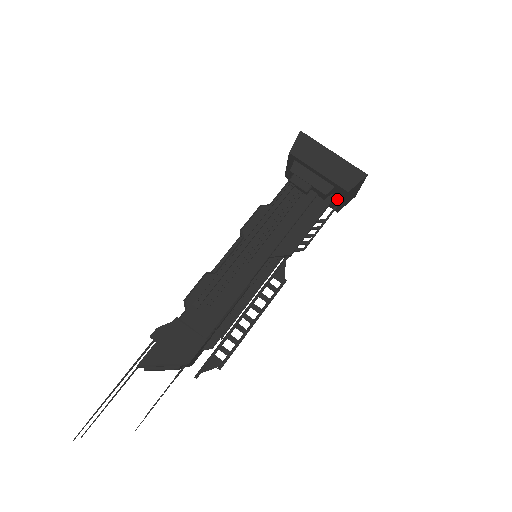
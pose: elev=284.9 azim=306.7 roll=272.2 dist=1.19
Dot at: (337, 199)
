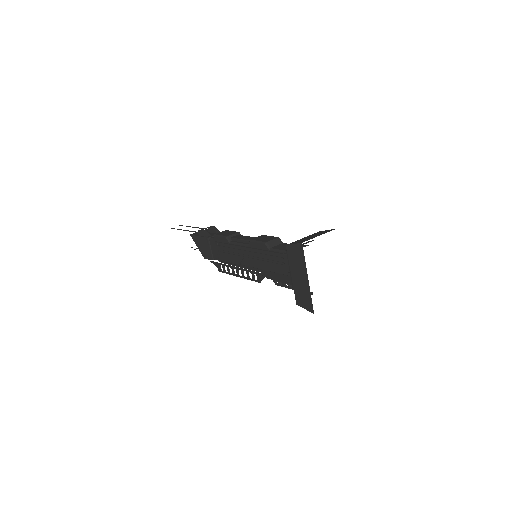
Dot at: occluded
